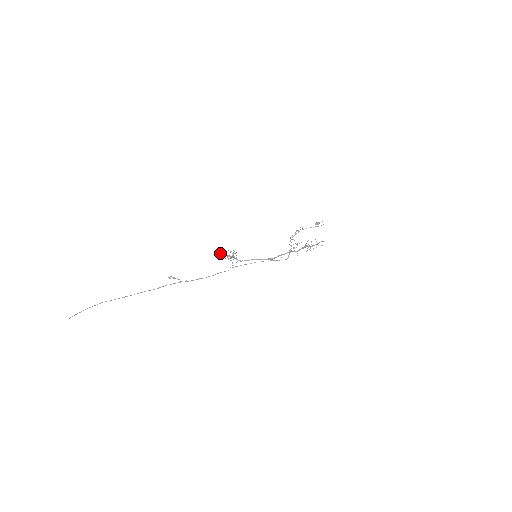
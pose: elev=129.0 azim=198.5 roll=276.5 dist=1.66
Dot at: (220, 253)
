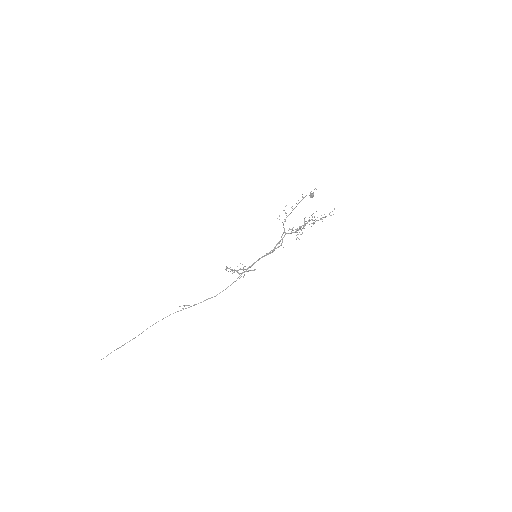
Dot at: occluded
